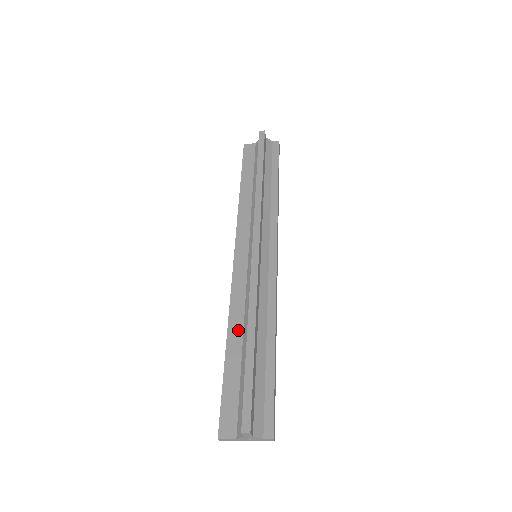
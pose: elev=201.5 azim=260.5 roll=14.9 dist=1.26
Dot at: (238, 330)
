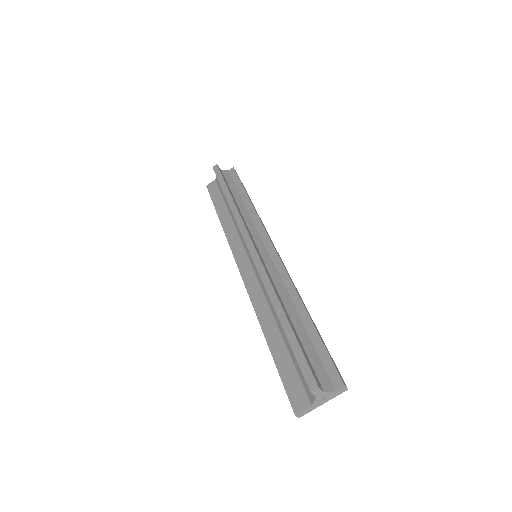
Dot at: (269, 319)
